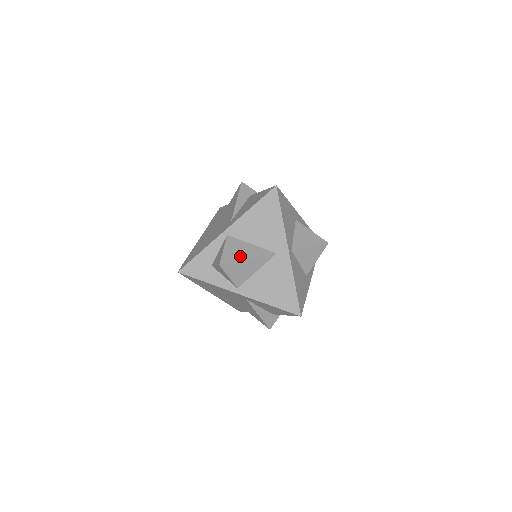
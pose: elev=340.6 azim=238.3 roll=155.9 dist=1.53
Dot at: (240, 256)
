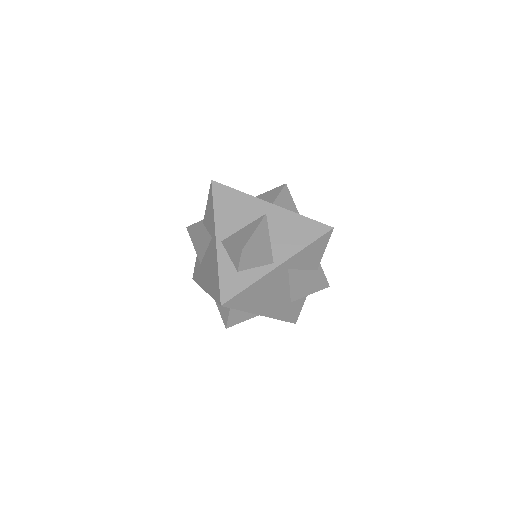
Dot at: (247, 236)
